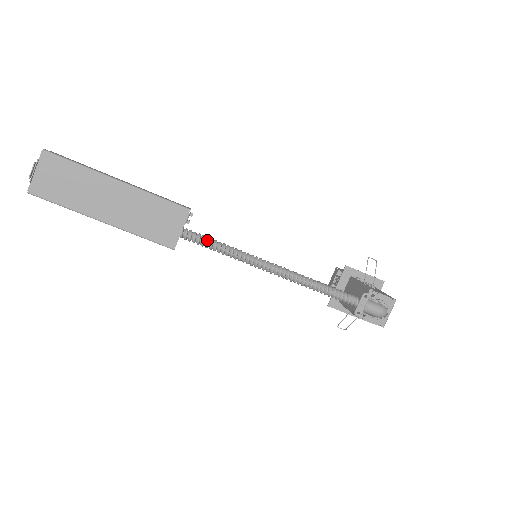
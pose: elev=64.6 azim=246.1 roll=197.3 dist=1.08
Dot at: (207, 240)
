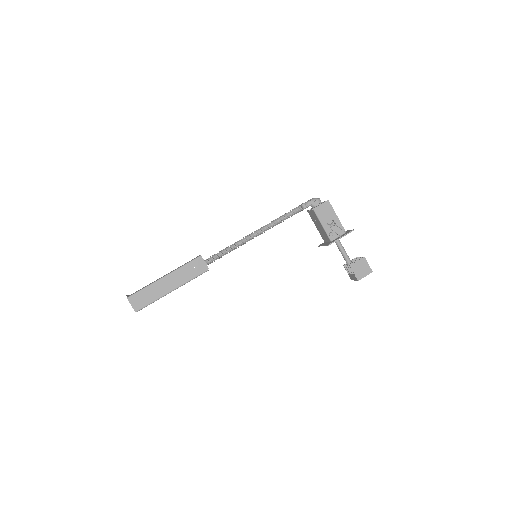
Dot at: (217, 253)
